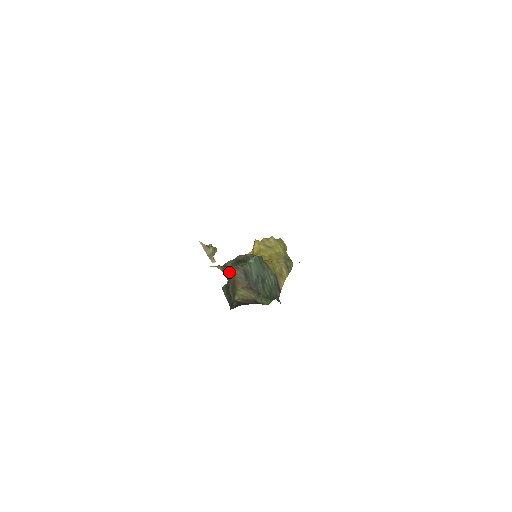
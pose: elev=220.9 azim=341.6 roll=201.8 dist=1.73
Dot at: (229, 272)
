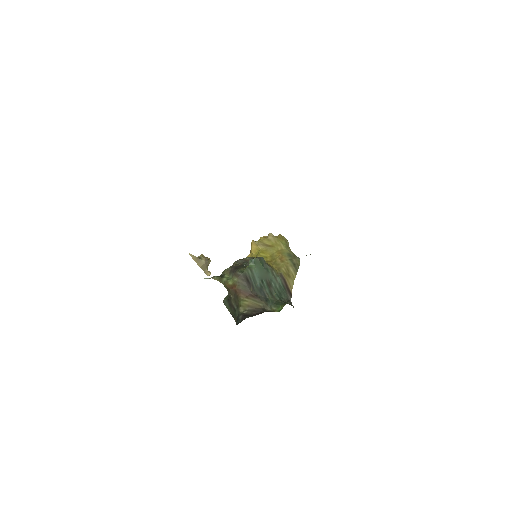
Dot at: (228, 281)
